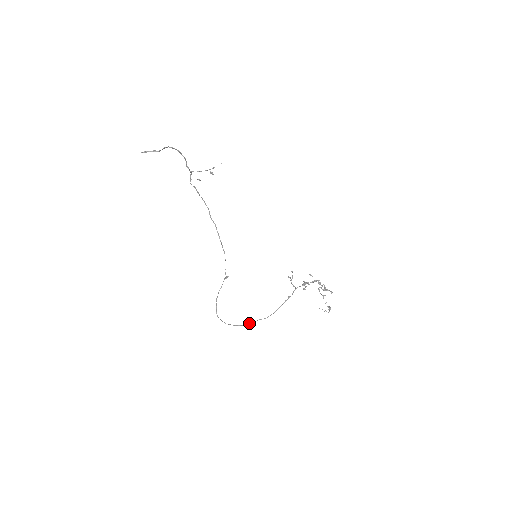
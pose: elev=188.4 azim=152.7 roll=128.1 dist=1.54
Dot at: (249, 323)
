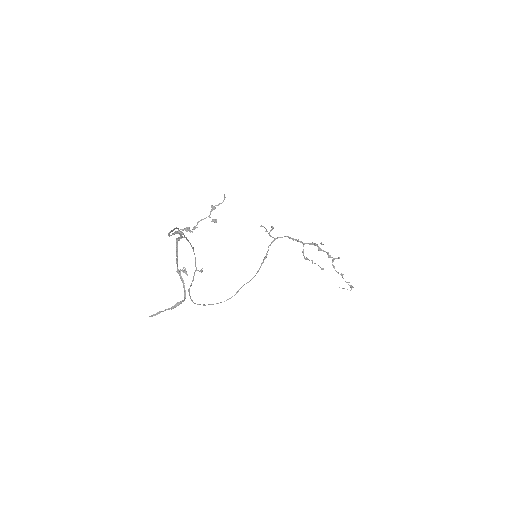
Dot at: (234, 295)
